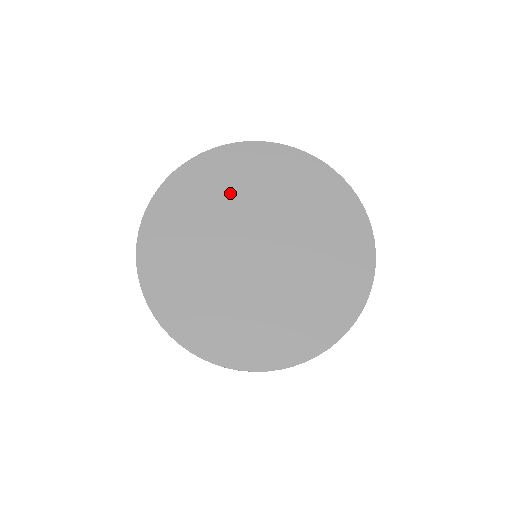
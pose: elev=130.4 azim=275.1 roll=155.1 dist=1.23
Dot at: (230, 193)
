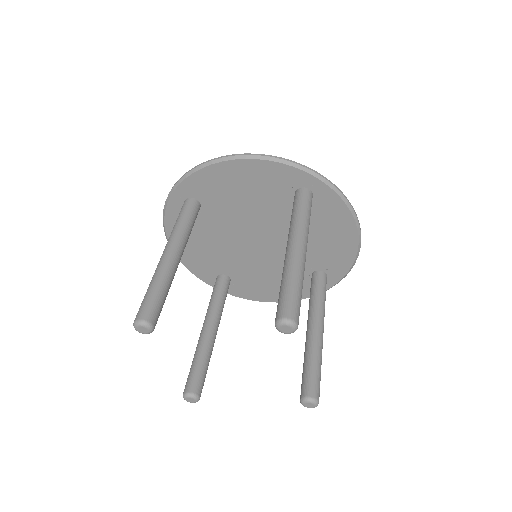
Dot at: occluded
